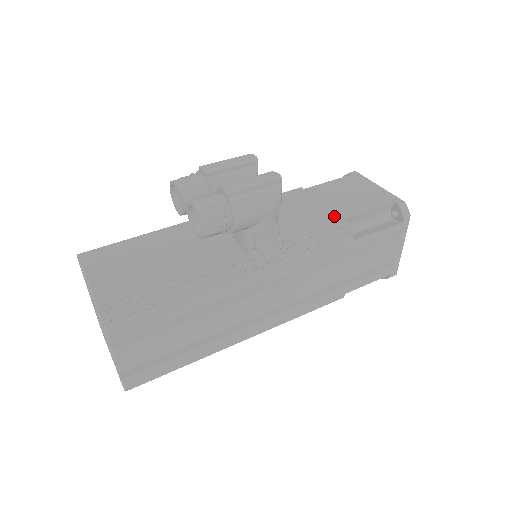
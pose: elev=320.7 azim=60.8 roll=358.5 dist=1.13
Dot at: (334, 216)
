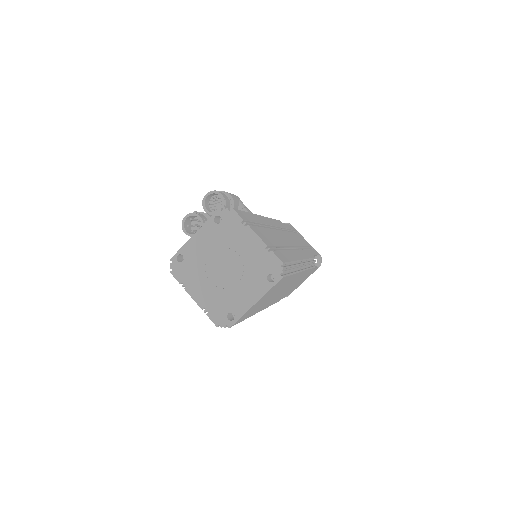
Dot at: occluded
